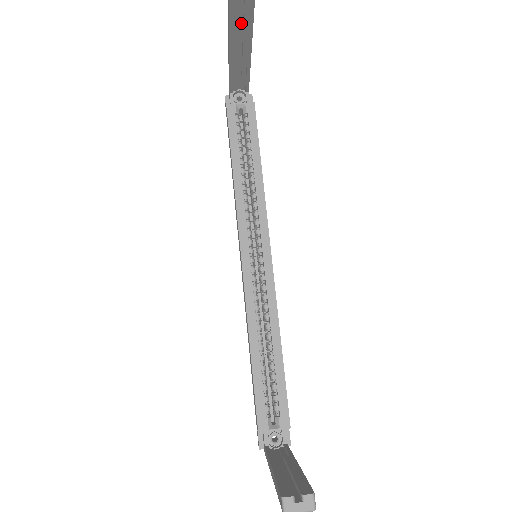
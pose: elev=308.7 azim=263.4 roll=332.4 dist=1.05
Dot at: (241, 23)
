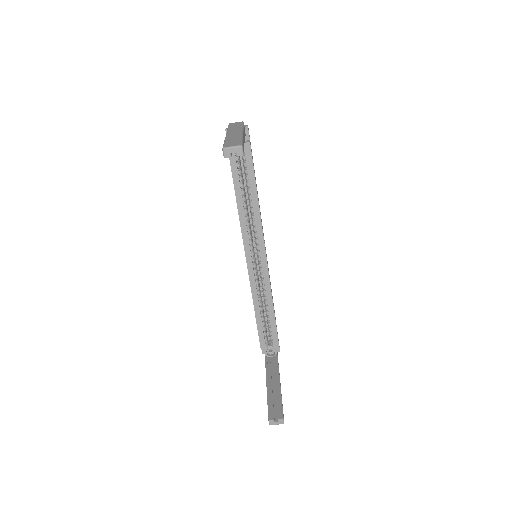
Dot at: occluded
